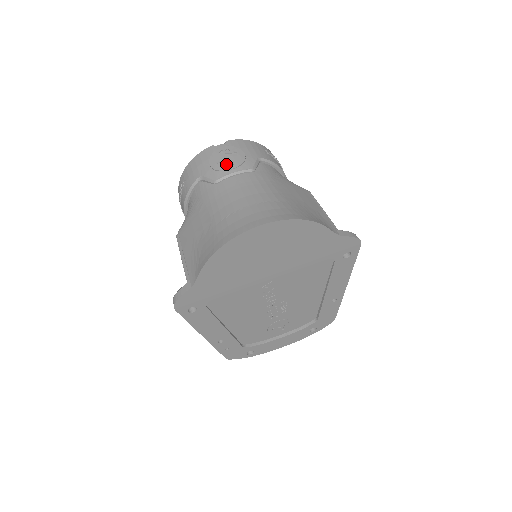
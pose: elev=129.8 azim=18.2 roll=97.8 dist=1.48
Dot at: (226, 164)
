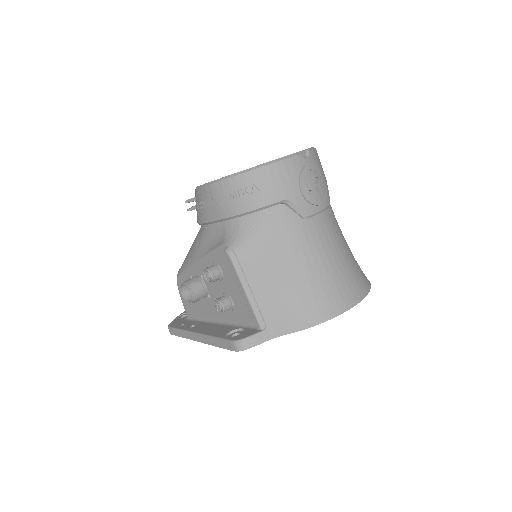
Dot at: (317, 196)
